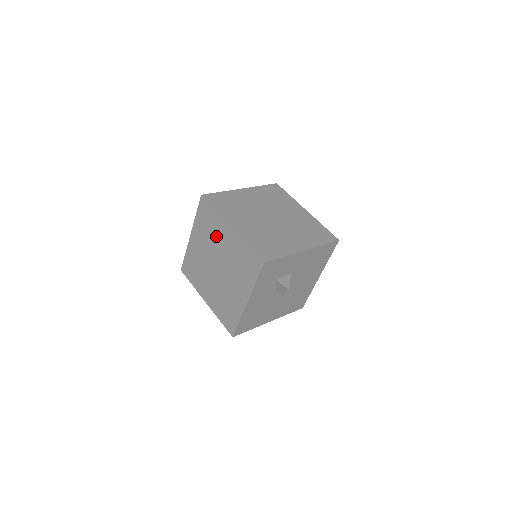
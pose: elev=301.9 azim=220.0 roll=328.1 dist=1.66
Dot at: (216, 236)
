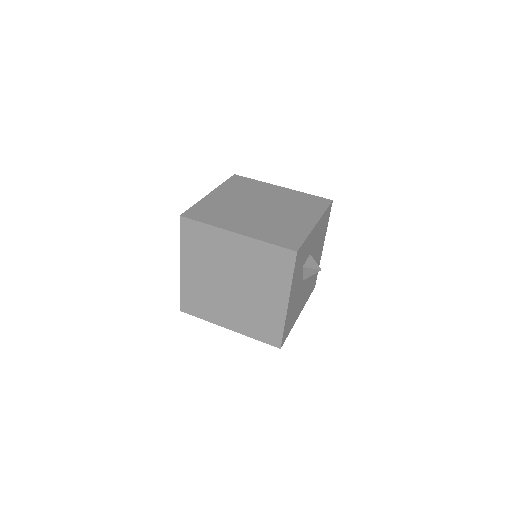
Dot at: (218, 252)
